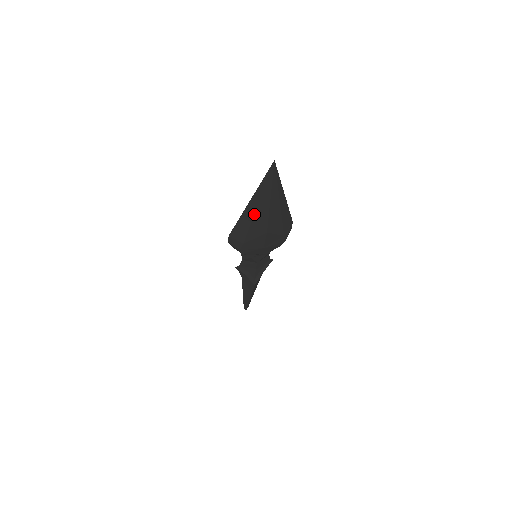
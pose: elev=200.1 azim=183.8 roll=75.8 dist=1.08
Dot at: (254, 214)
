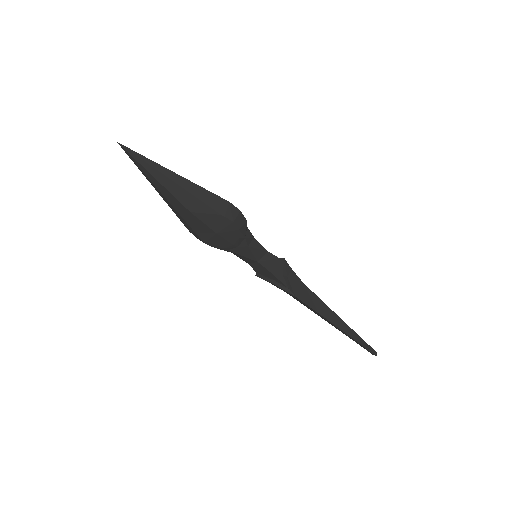
Dot at: (165, 197)
